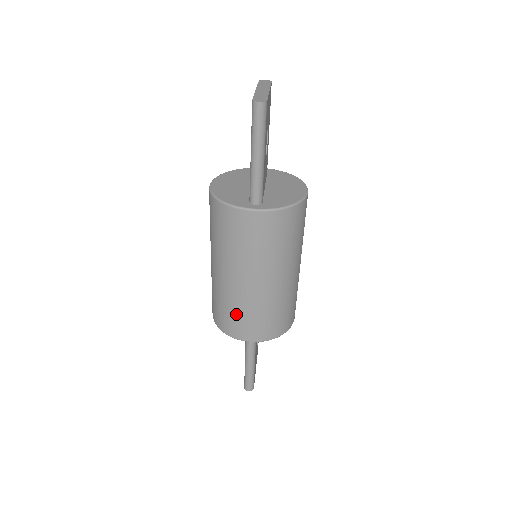
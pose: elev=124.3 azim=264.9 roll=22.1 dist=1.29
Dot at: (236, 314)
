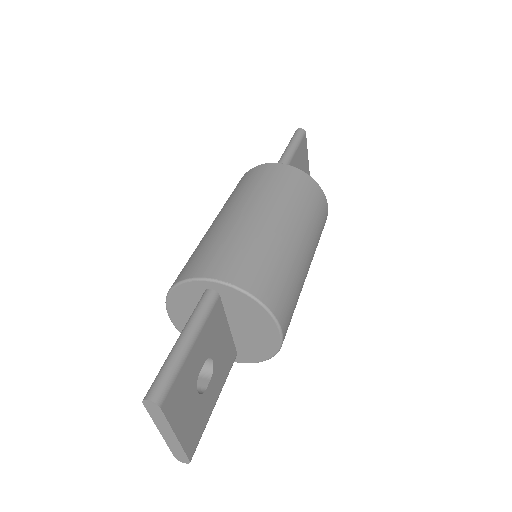
Dot at: (209, 247)
